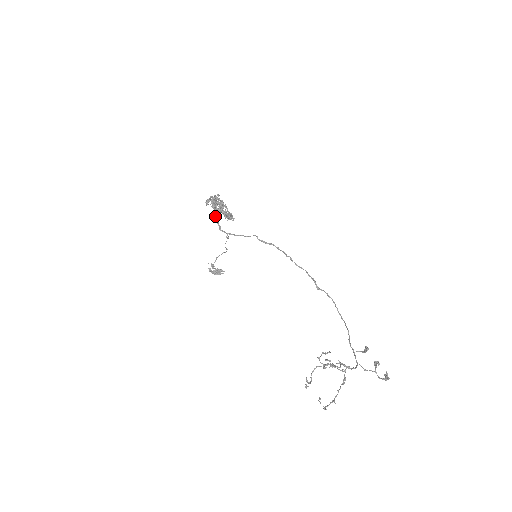
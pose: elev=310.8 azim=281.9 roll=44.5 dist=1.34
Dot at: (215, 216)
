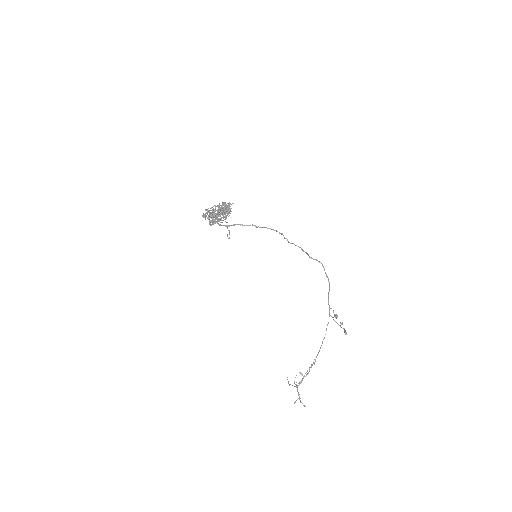
Dot at: (214, 221)
